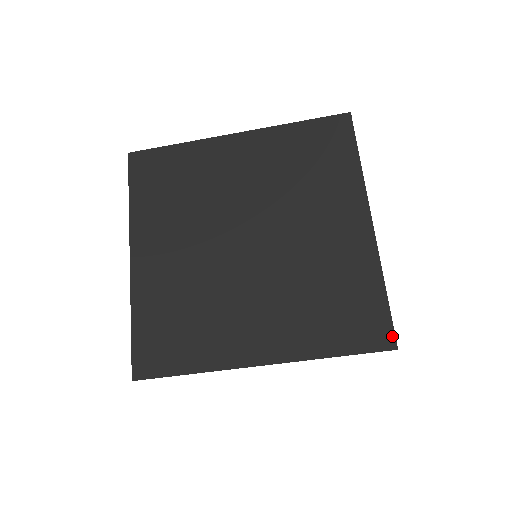
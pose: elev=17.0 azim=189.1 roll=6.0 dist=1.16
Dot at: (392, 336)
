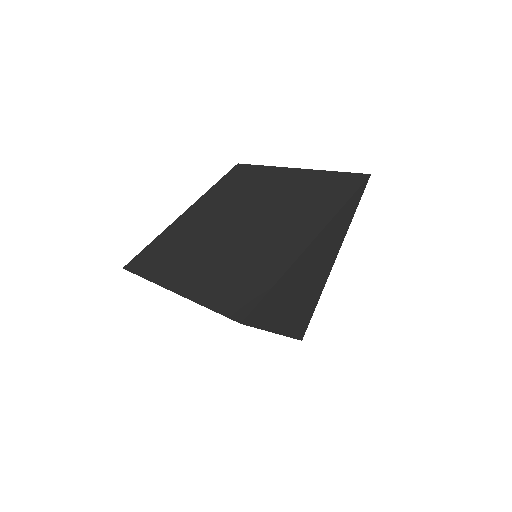
Dot at: (246, 314)
